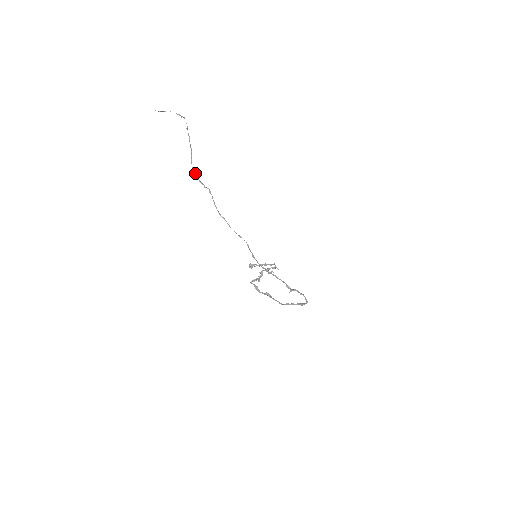
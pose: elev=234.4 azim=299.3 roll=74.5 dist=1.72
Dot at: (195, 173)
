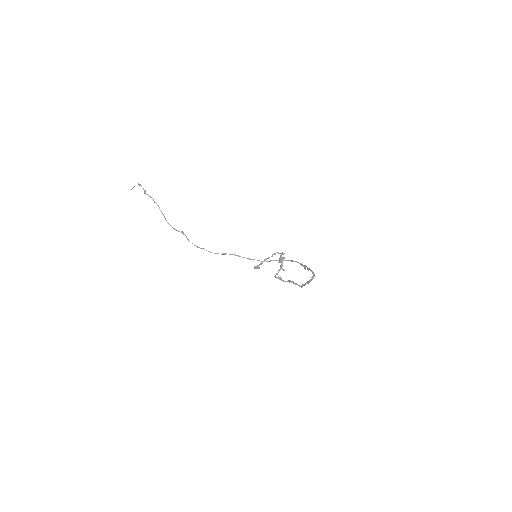
Dot at: (169, 224)
